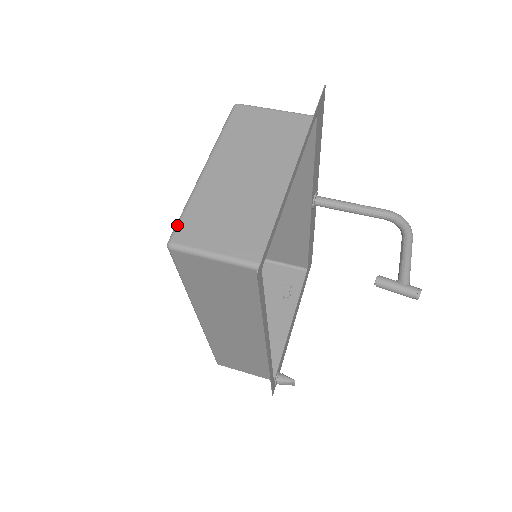
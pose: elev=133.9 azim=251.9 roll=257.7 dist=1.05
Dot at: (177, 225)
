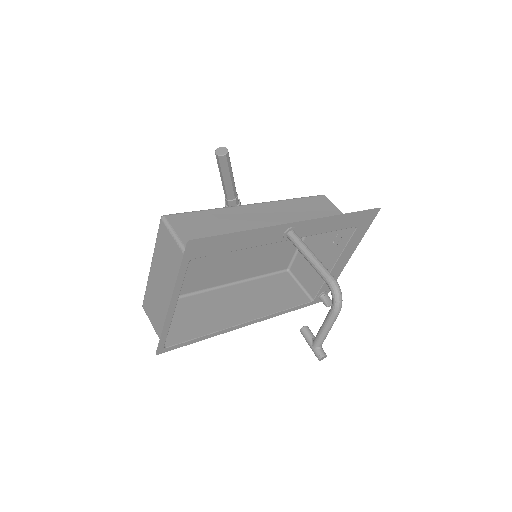
Dot at: (144, 298)
